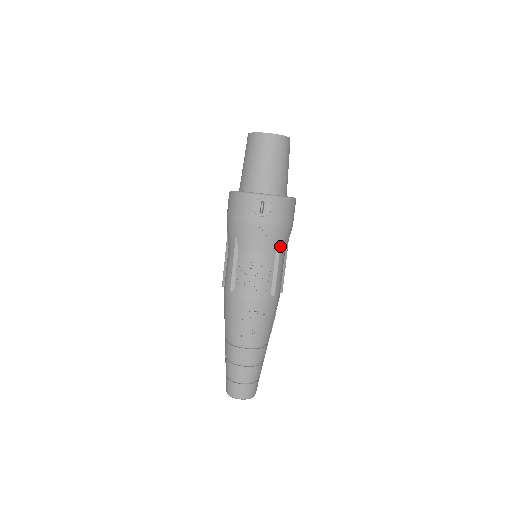
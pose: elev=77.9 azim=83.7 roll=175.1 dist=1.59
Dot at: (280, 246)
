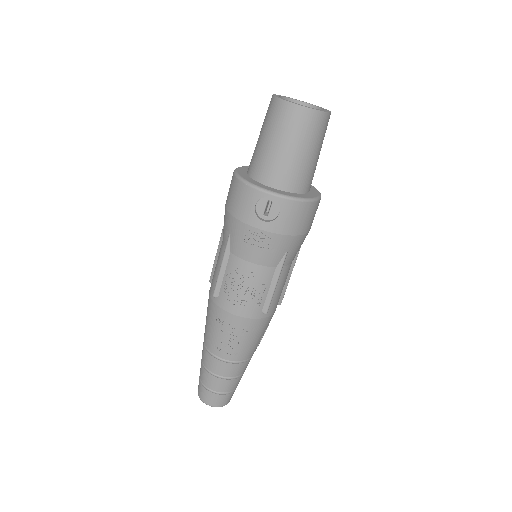
Dot at: (284, 258)
